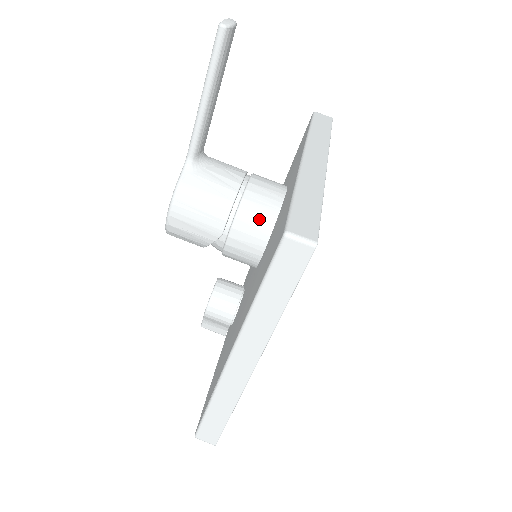
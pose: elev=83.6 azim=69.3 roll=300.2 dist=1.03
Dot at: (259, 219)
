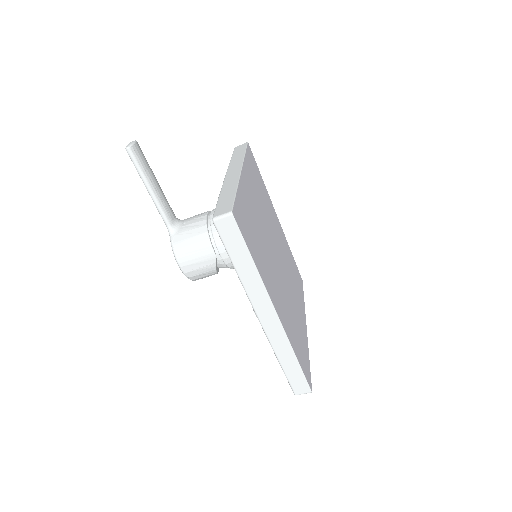
Dot at: occluded
